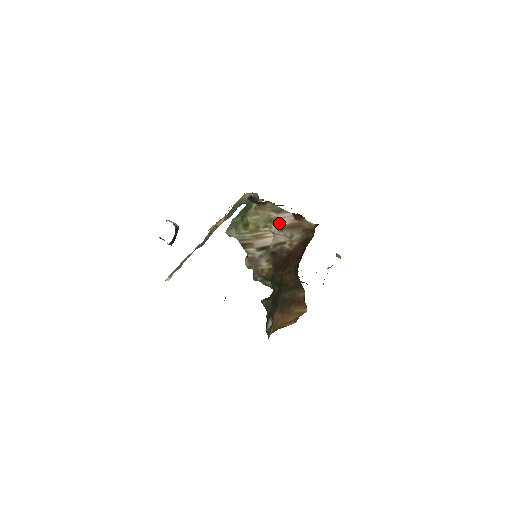
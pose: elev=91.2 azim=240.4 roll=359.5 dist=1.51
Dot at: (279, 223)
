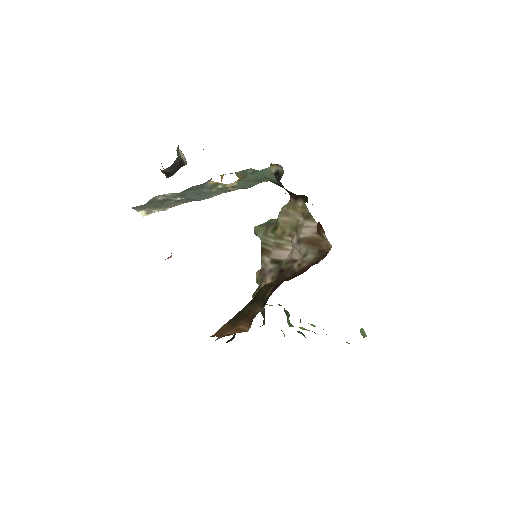
Dot at: (301, 232)
